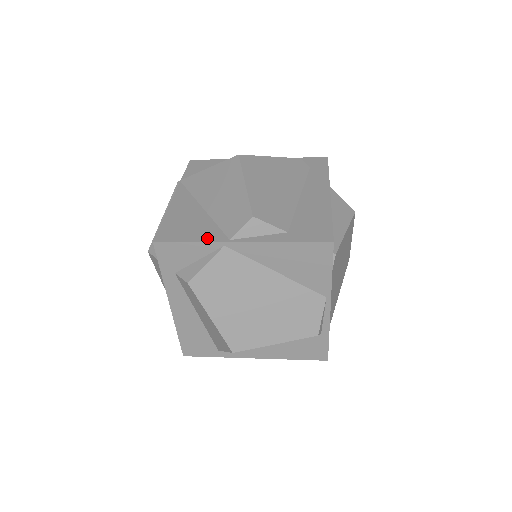
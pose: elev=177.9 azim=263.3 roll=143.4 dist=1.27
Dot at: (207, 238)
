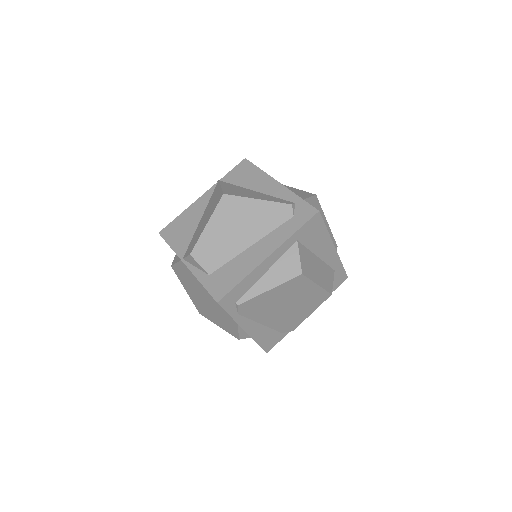
Dot at: (177, 249)
